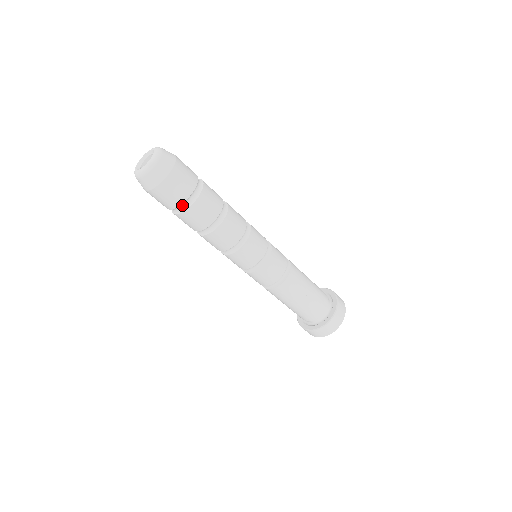
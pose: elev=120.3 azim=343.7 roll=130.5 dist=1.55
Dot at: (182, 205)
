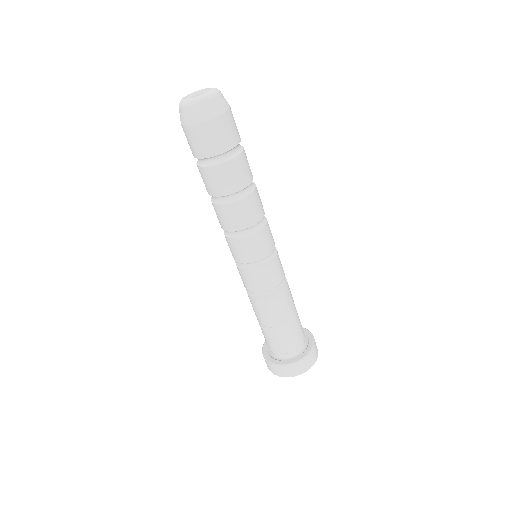
Dot at: (231, 151)
